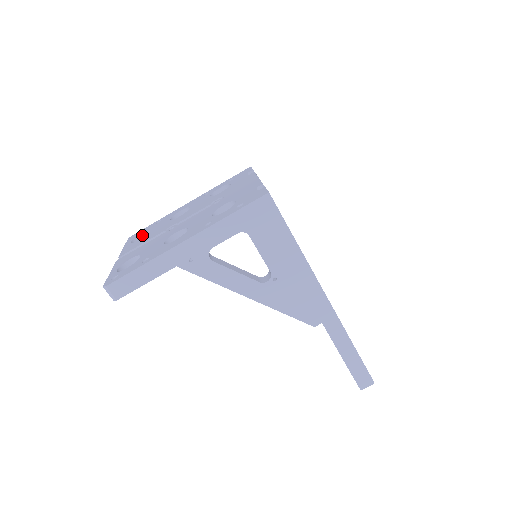
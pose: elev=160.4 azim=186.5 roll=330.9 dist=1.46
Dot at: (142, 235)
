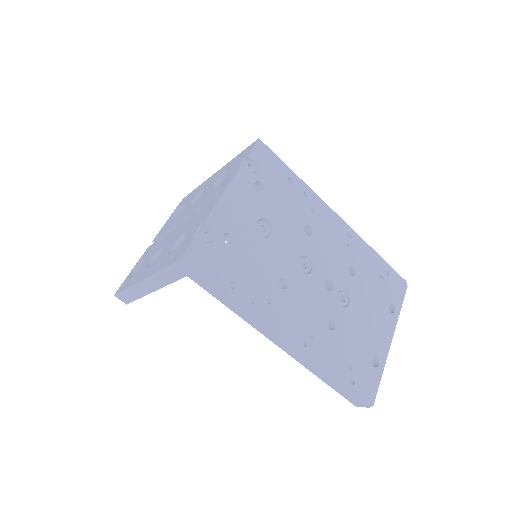
Dot at: occluded
